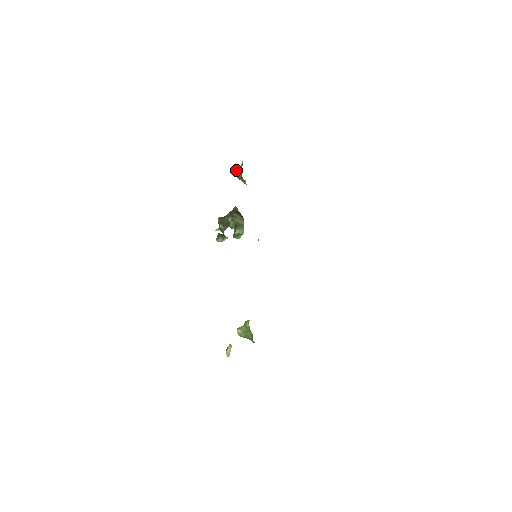
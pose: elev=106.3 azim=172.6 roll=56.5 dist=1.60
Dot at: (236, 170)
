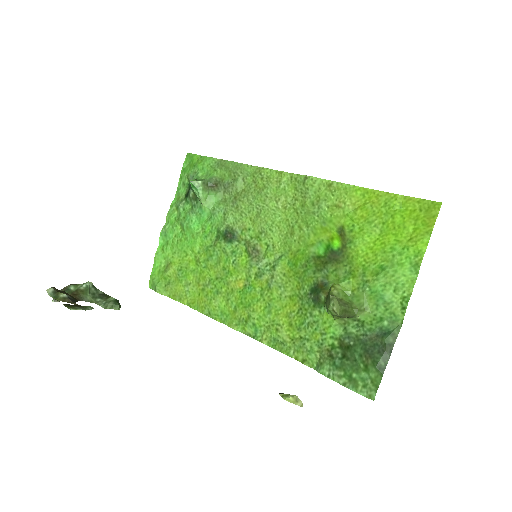
Dot at: occluded
